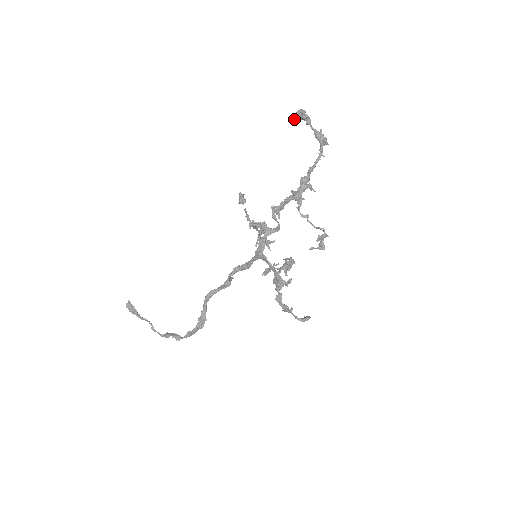
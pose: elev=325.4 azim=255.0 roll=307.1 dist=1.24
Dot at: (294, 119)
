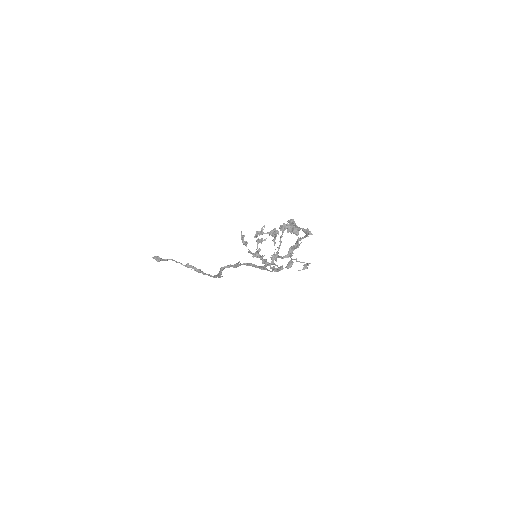
Dot at: (287, 227)
